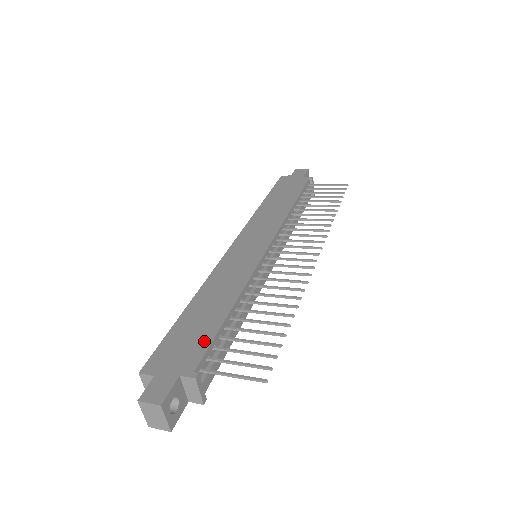
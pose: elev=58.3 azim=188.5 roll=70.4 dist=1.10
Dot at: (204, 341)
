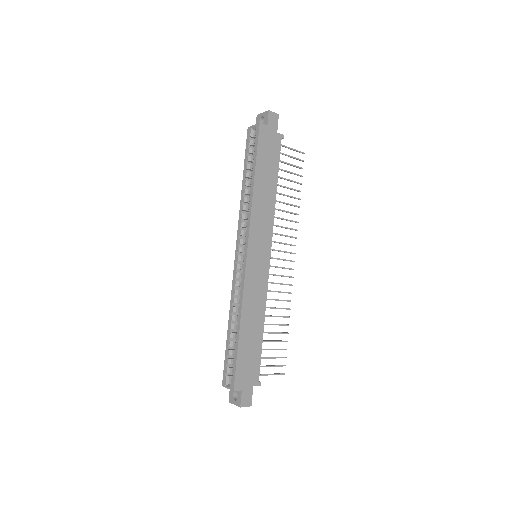
Dot at: (257, 360)
